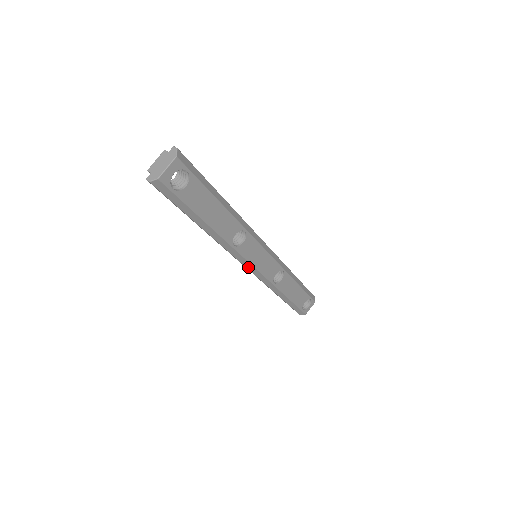
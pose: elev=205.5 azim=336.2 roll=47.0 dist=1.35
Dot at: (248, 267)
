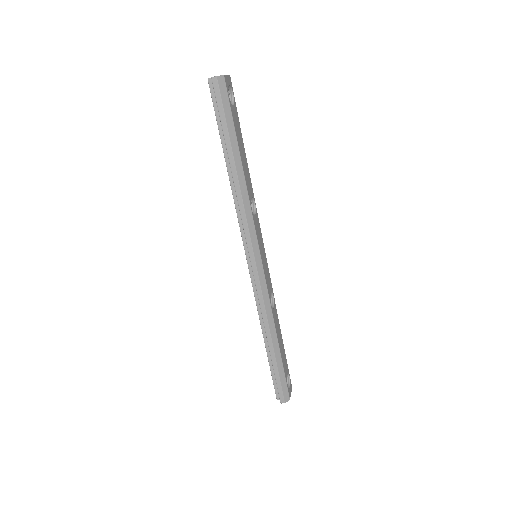
Dot at: (256, 257)
